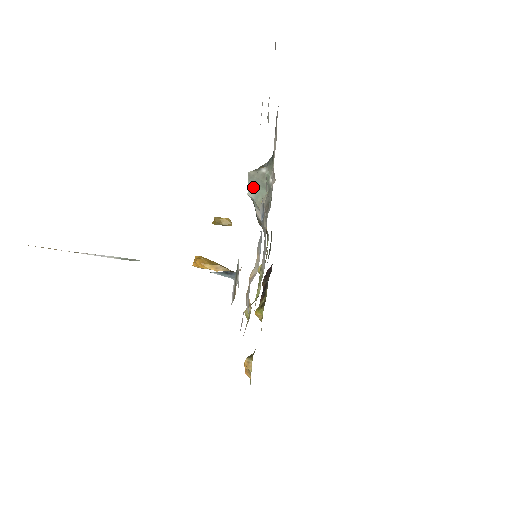
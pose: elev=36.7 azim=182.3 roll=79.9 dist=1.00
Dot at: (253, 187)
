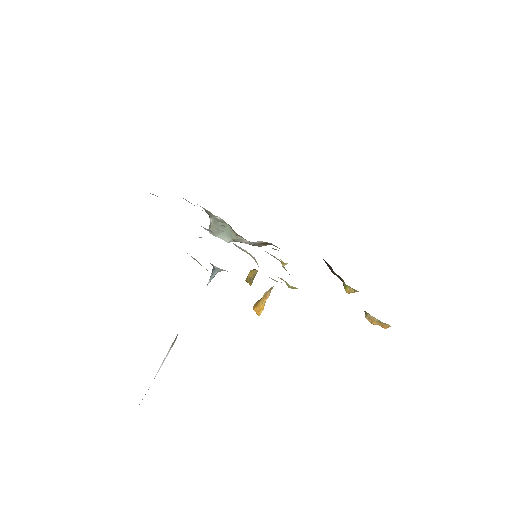
Dot at: (222, 235)
